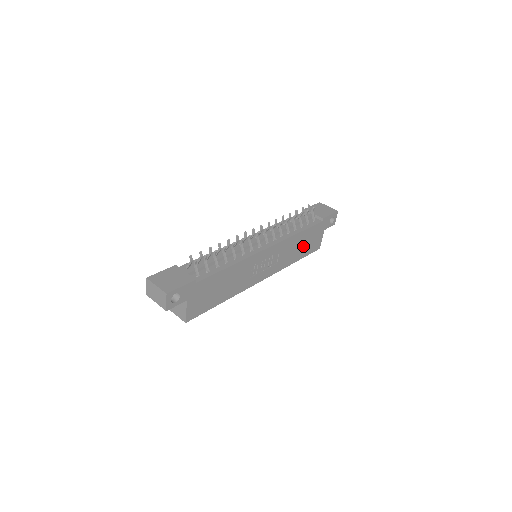
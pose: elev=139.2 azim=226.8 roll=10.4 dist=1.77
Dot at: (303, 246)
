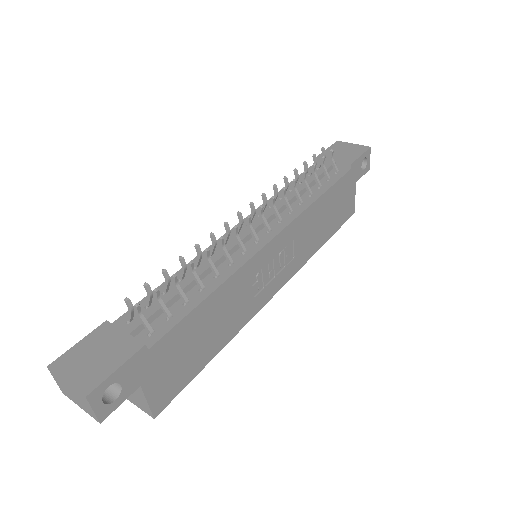
Dot at: (329, 217)
